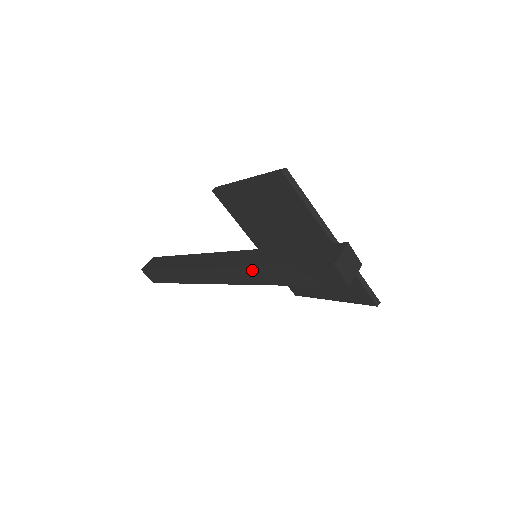
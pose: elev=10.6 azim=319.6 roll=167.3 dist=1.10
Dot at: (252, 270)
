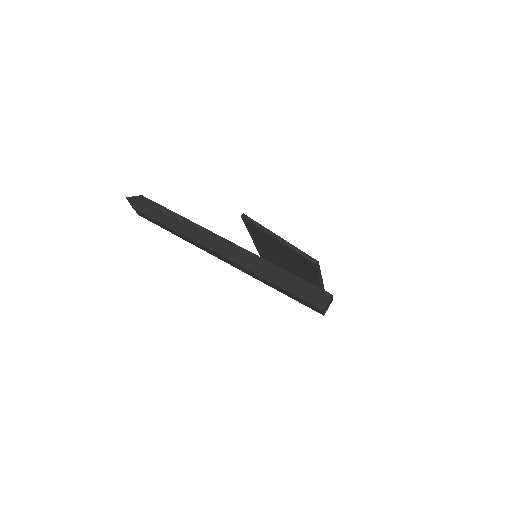
Dot at: (258, 276)
